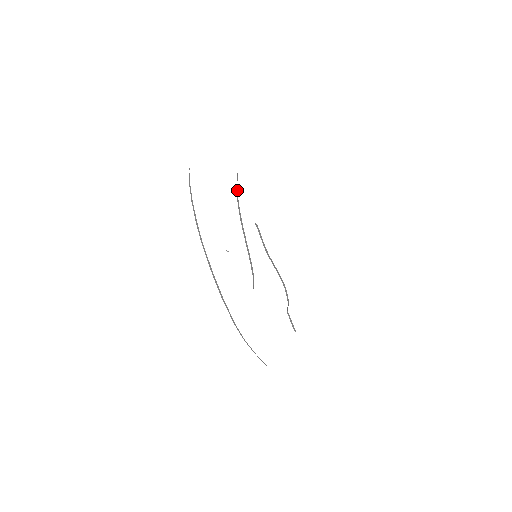
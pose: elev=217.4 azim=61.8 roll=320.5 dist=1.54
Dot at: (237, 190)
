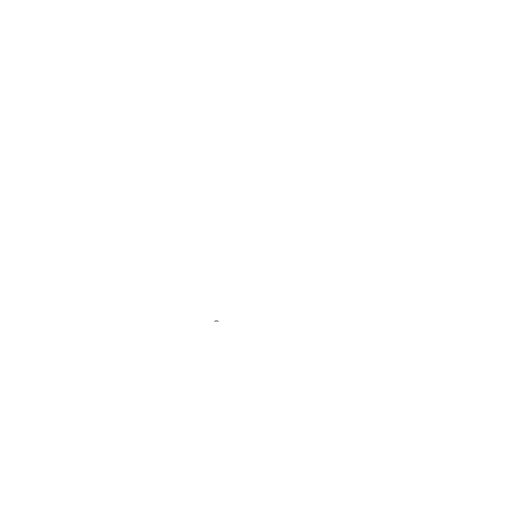
Dot at: occluded
